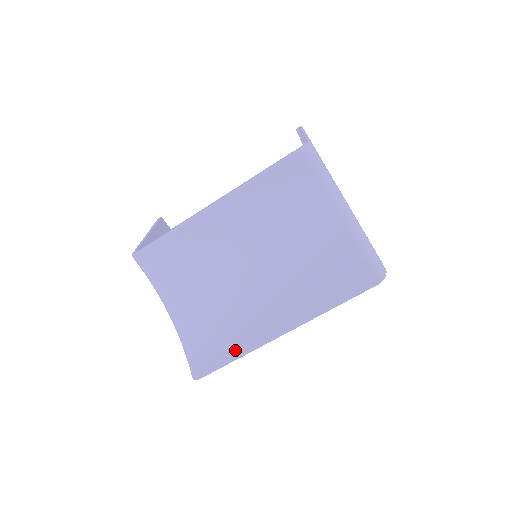
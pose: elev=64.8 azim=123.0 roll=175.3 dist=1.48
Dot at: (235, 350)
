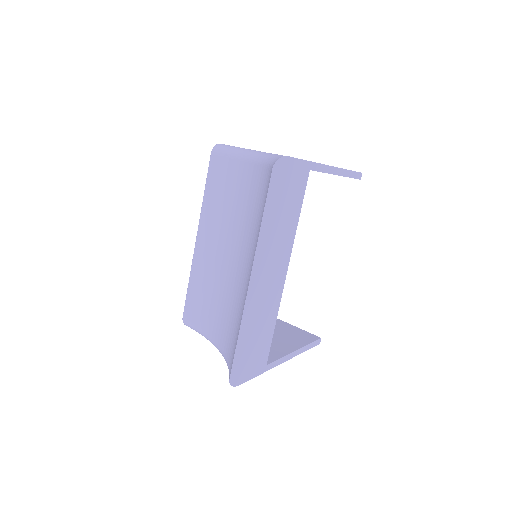
Dot at: (238, 330)
